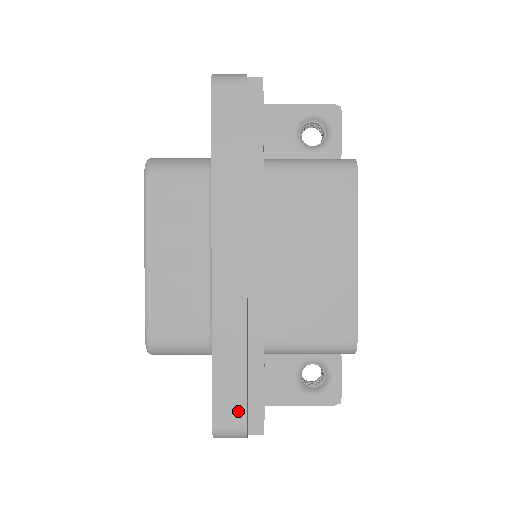
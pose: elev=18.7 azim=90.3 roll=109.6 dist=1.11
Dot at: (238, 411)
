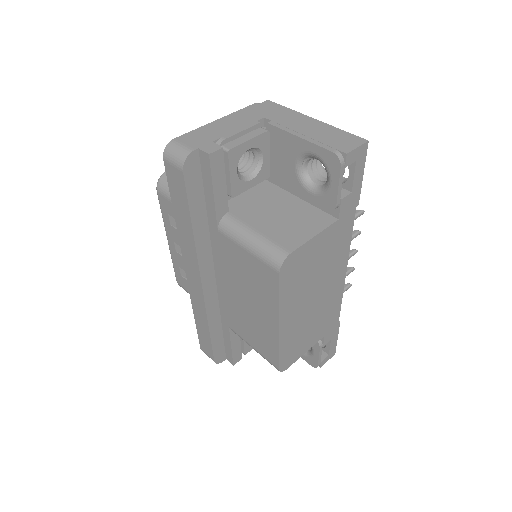
Dot at: (210, 352)
